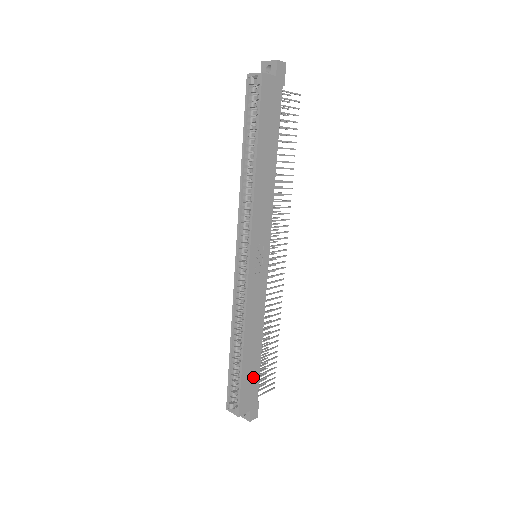
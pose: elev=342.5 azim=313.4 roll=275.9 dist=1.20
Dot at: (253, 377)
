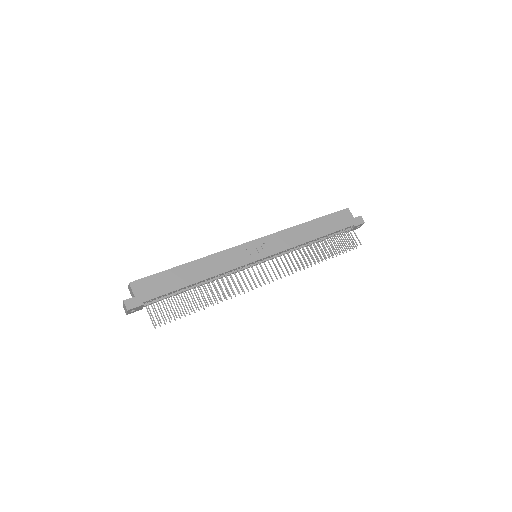
Dot at: (167, 285)
